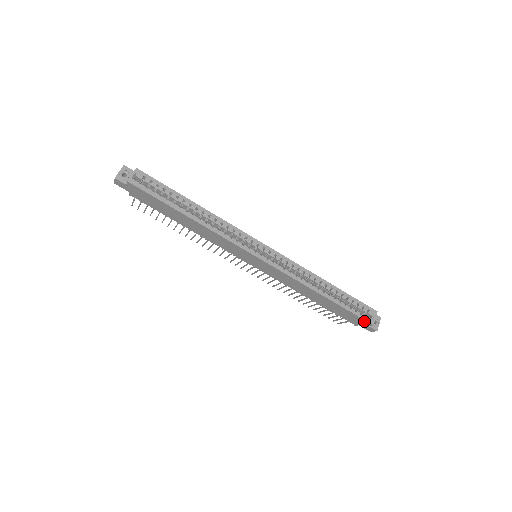
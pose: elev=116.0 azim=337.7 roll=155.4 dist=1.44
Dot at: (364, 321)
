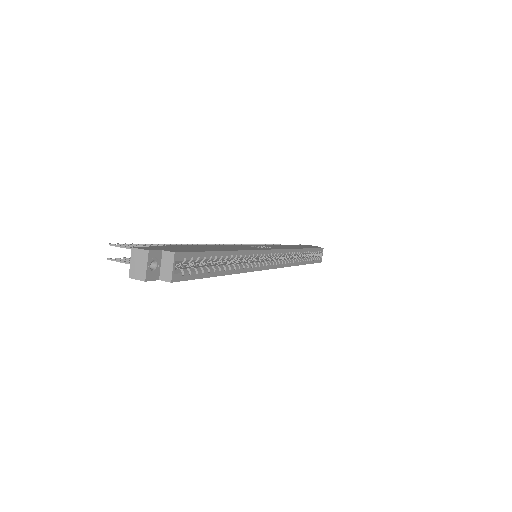
Dot at: occluded
